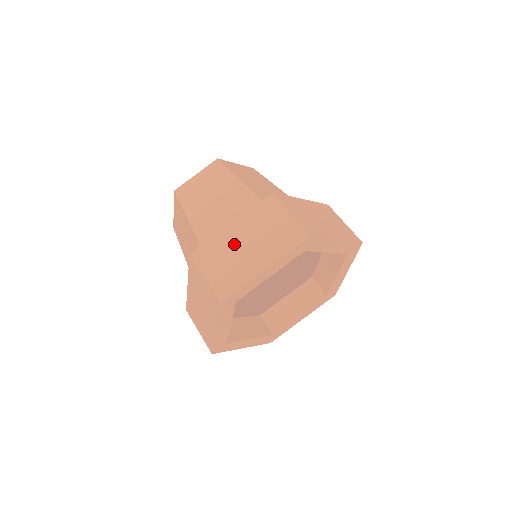
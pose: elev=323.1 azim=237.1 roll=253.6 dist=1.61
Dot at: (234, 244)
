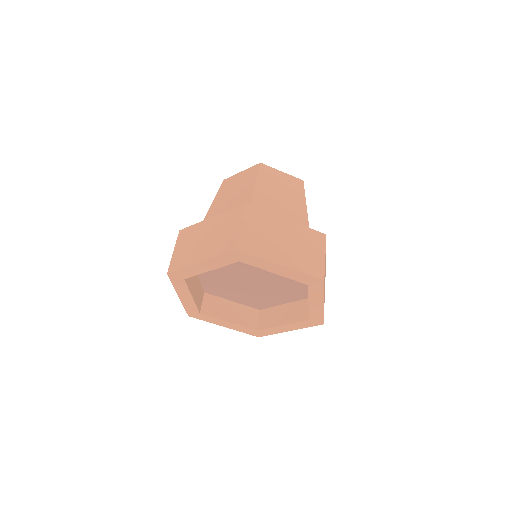
Dot at: (201, 234)
